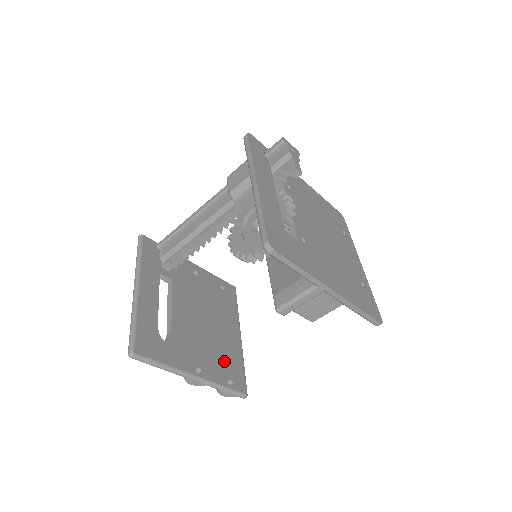
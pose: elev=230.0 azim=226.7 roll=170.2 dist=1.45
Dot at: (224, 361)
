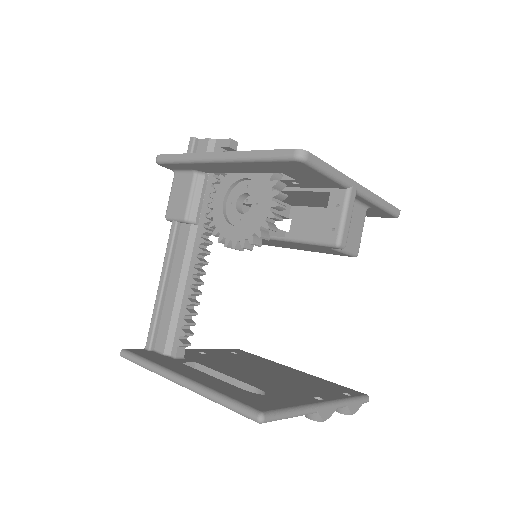
Dot at: (318, 386)
